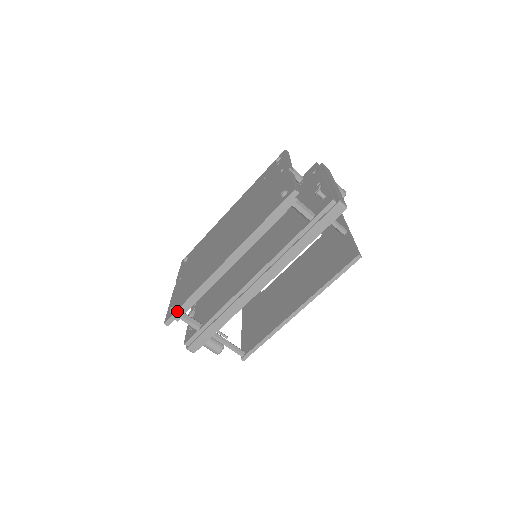
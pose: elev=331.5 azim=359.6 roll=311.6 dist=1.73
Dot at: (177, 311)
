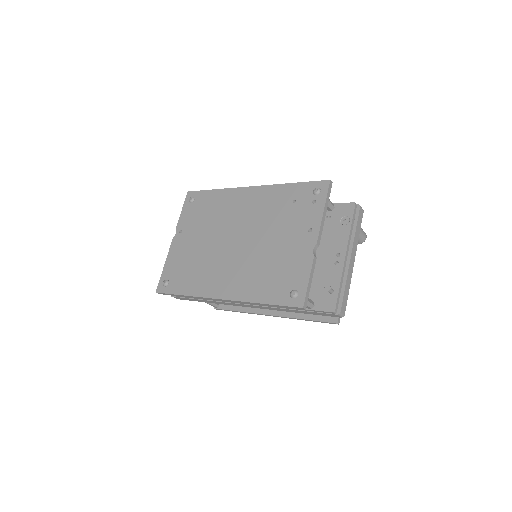
Dot at: (169, 294)
